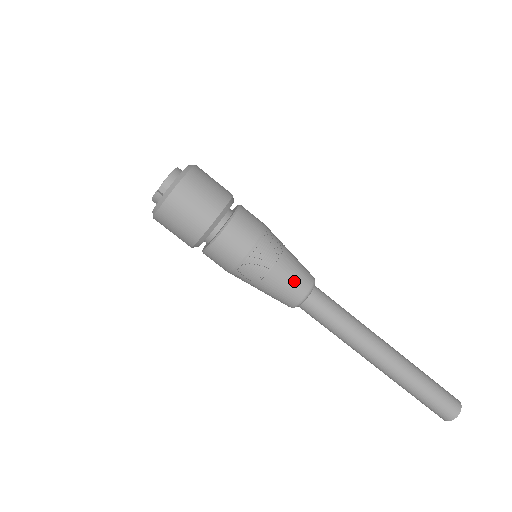
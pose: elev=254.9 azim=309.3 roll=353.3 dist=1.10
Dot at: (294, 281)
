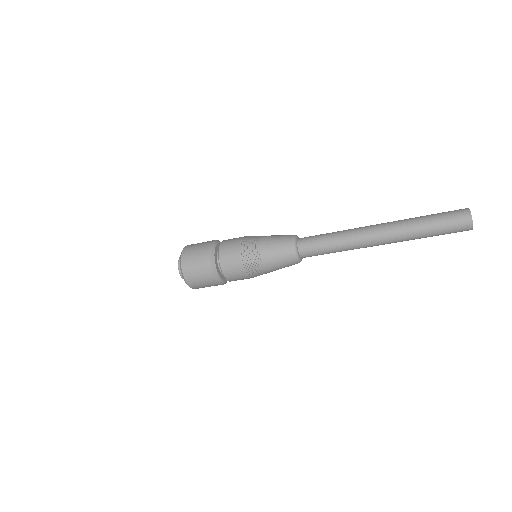
Dot at: (282, 260)
